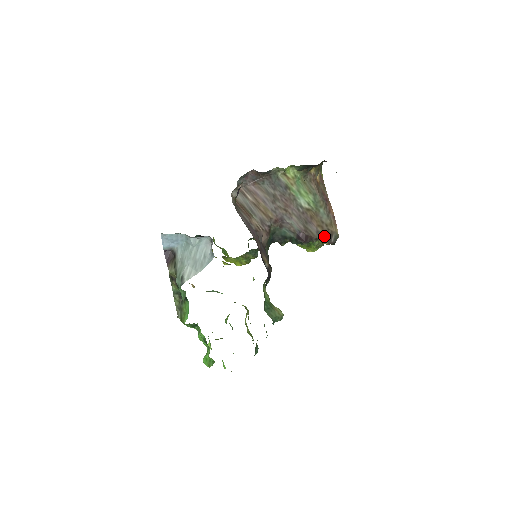
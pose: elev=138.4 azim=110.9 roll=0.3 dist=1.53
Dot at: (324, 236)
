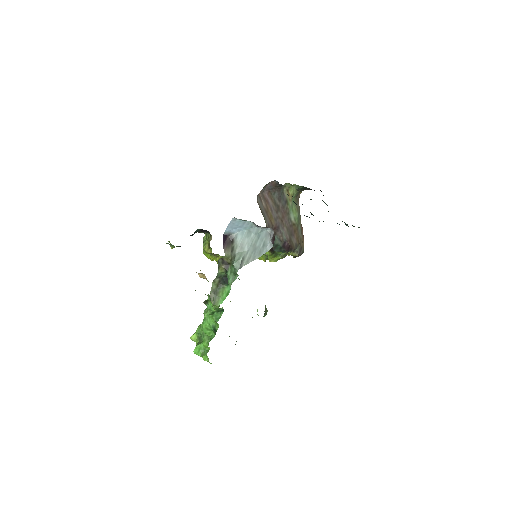
Dot at: (297, 249)
